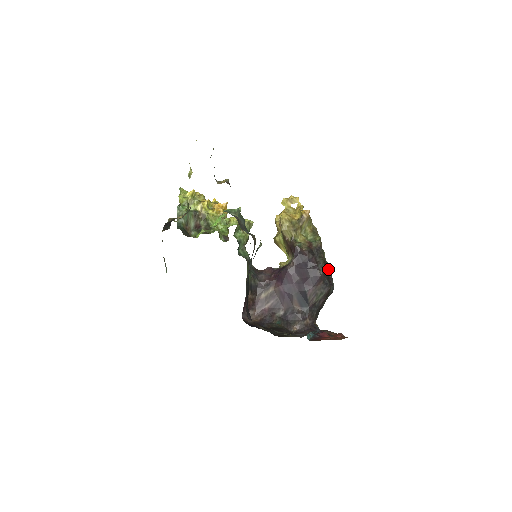
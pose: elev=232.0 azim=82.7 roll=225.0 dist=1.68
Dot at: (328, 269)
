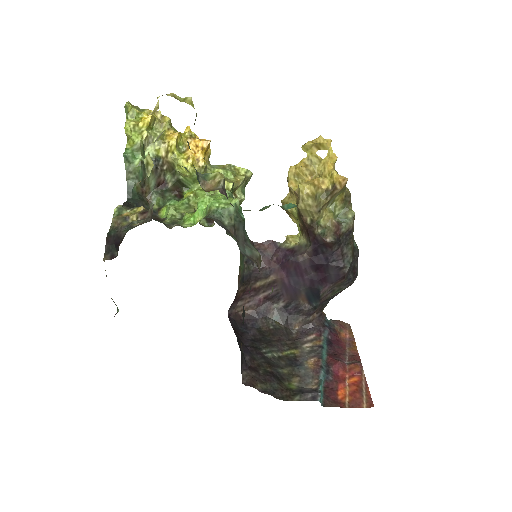
Dot at: (355, 256)
